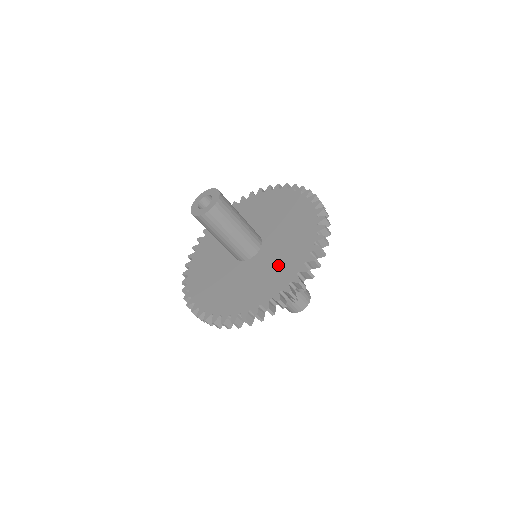
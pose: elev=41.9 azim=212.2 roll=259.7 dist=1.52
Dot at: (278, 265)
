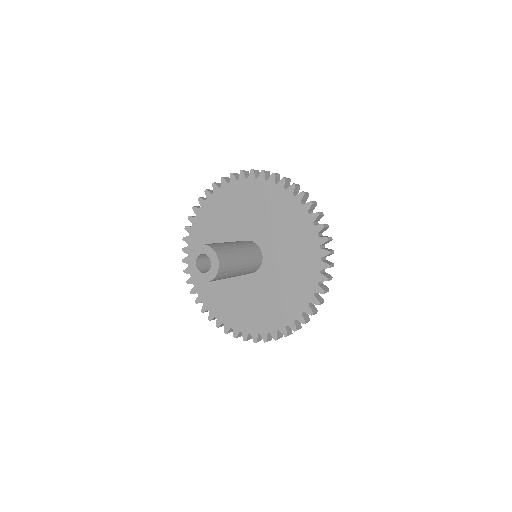
Dot at: (241, 307)
